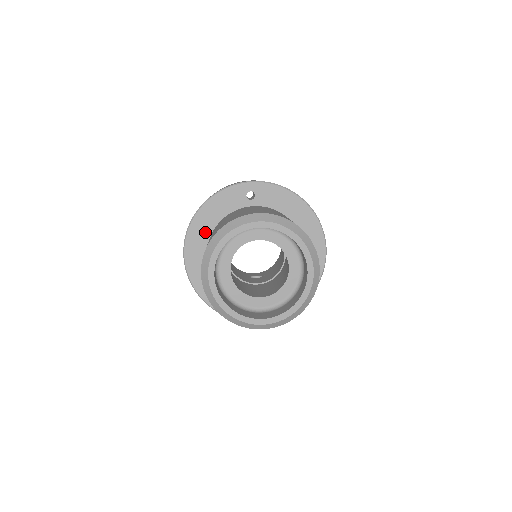
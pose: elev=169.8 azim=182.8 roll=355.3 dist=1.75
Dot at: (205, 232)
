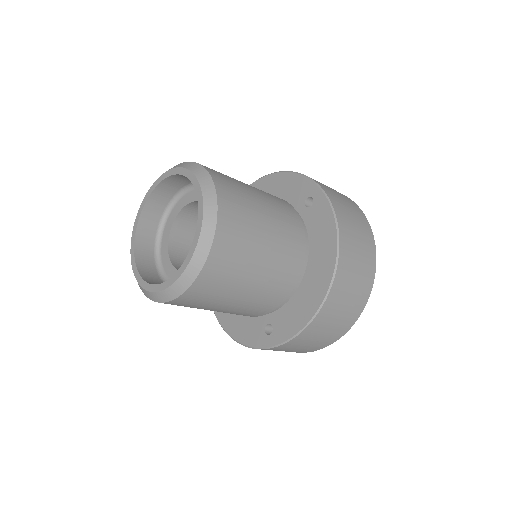
Dot at: occluded
